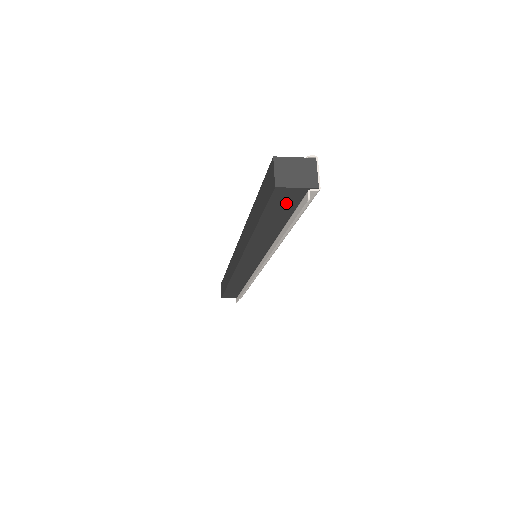
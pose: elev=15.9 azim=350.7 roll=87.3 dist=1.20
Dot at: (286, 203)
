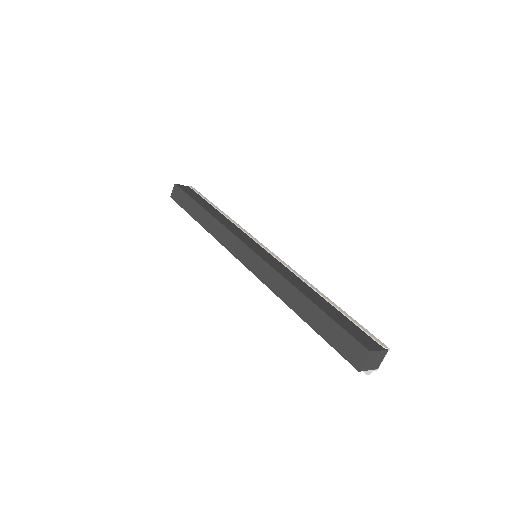
Dot at: occluded
